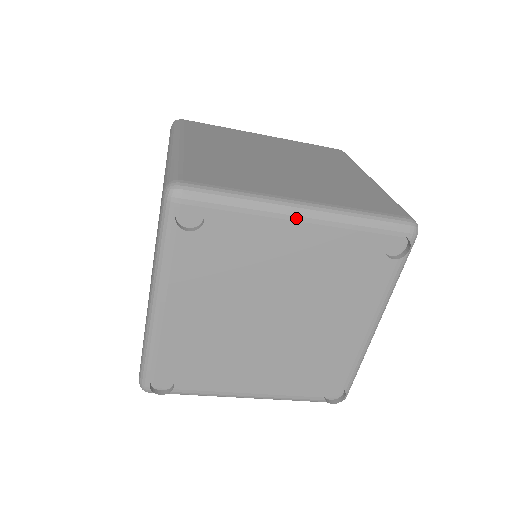
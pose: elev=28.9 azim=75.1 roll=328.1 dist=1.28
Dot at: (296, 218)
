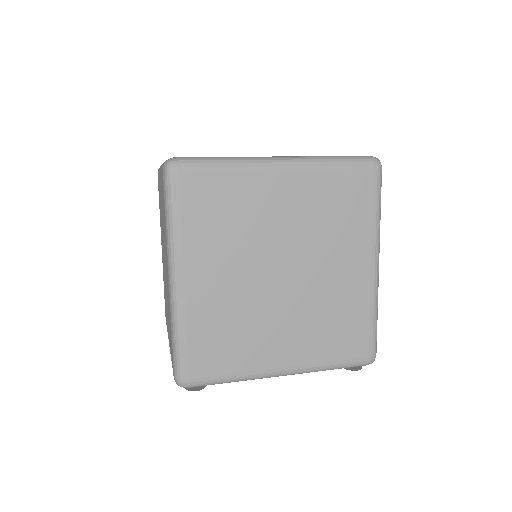
Dot at: (276, 376)
